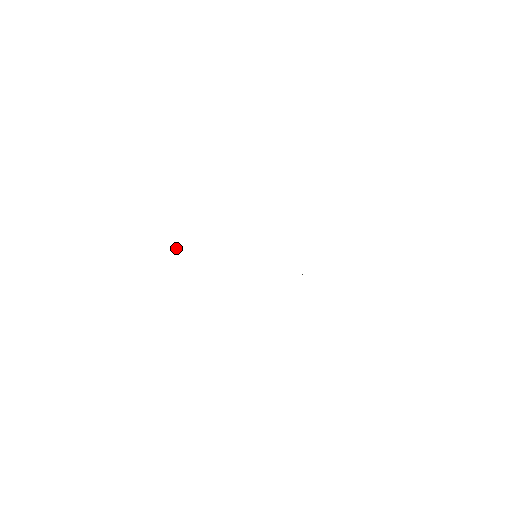
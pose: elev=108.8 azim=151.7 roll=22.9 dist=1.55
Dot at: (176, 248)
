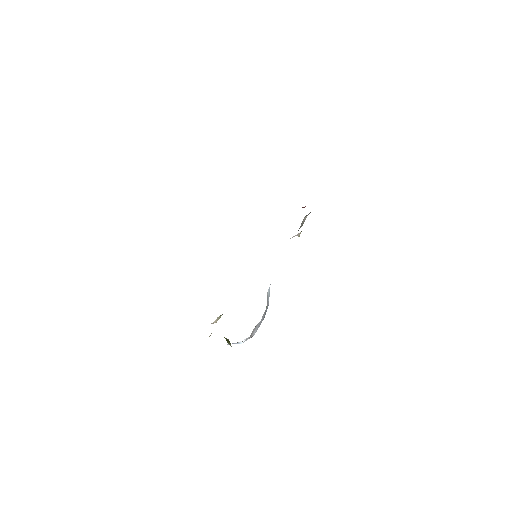
Dot at: (227, 340)
